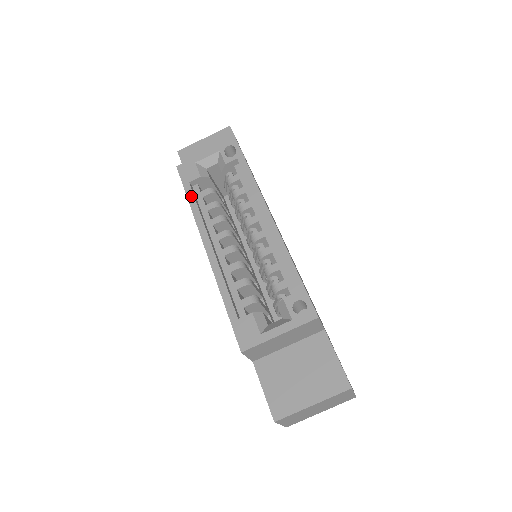
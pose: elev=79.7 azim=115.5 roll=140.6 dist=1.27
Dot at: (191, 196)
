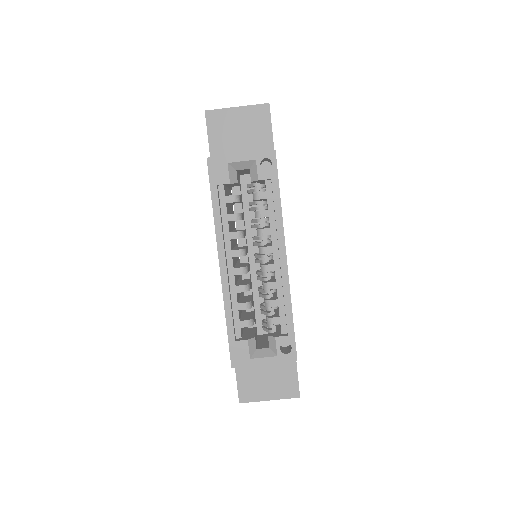
Dot at: (216, 203)
